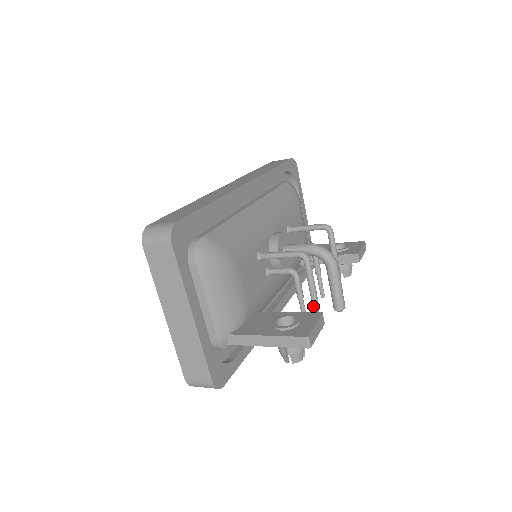
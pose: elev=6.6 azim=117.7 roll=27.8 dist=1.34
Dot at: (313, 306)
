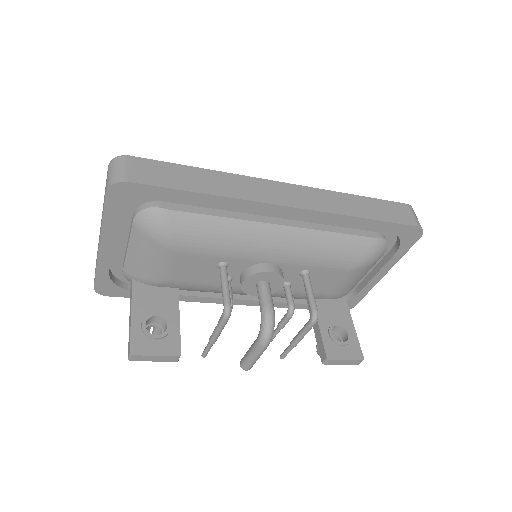
Dot at: (209, 341)
